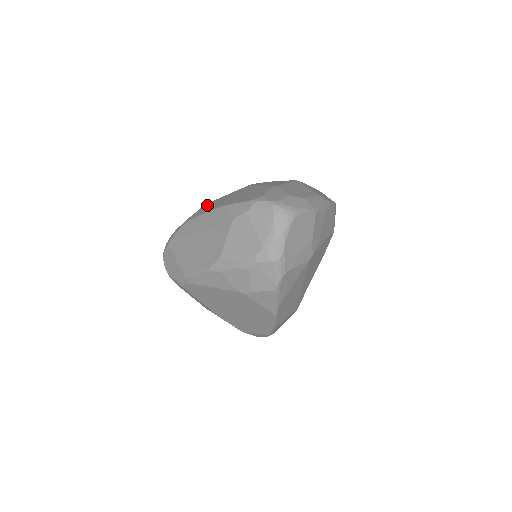
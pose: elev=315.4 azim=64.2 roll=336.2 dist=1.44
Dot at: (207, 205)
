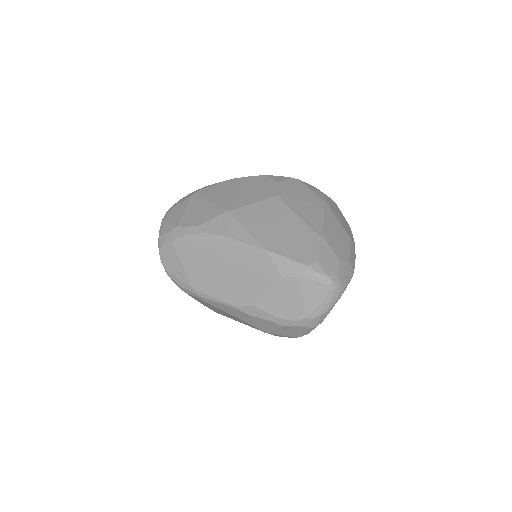
Dot at: (233, 219)
